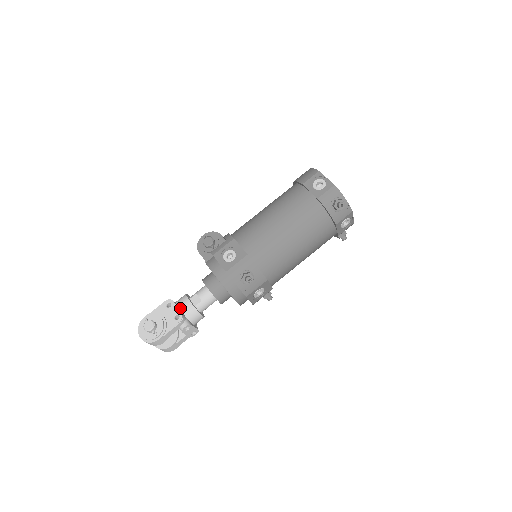
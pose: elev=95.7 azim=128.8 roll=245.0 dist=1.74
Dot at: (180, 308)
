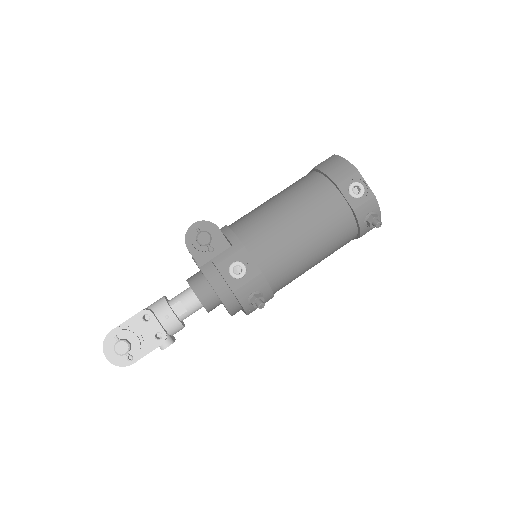
Dot at: (161, 322)
